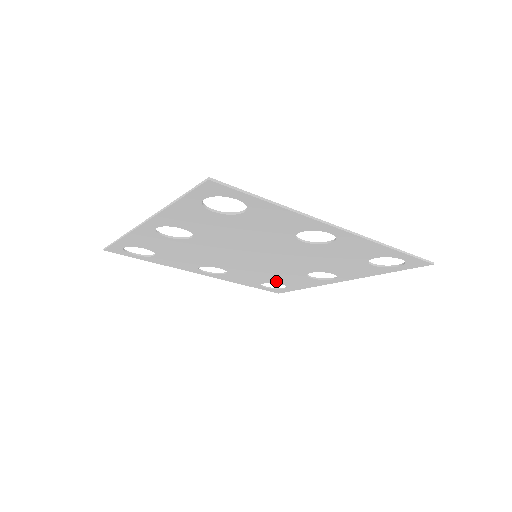
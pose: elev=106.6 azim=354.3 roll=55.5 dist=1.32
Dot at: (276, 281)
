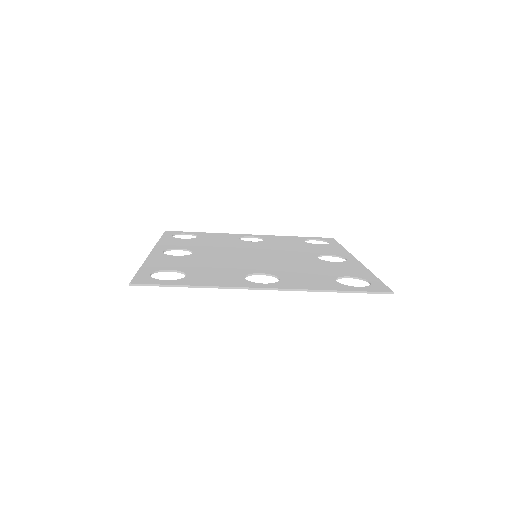
Dot at: occluded
